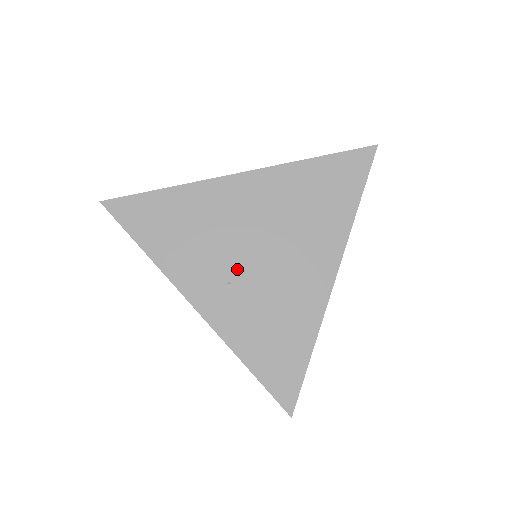
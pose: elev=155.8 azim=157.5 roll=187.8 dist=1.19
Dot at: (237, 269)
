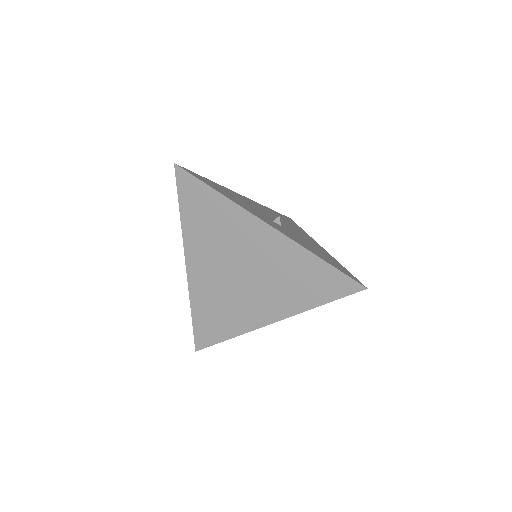
Dot at: (223, 270)
